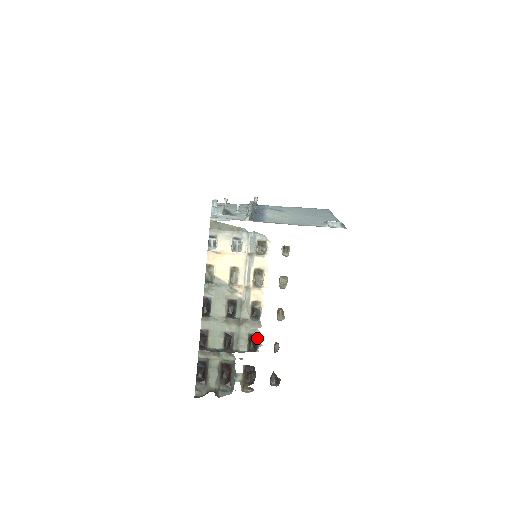
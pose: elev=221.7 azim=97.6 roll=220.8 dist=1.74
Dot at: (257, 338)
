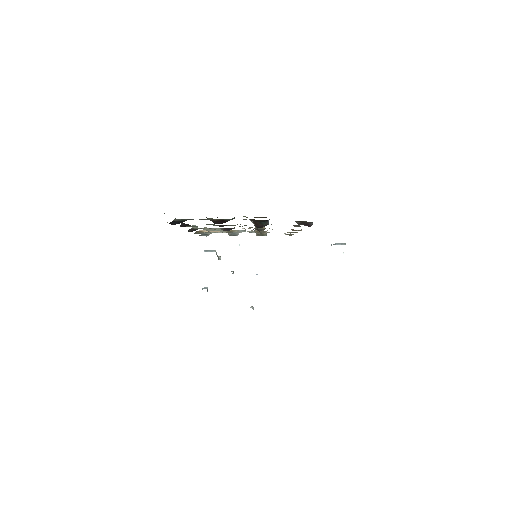
Dot at: occluded
